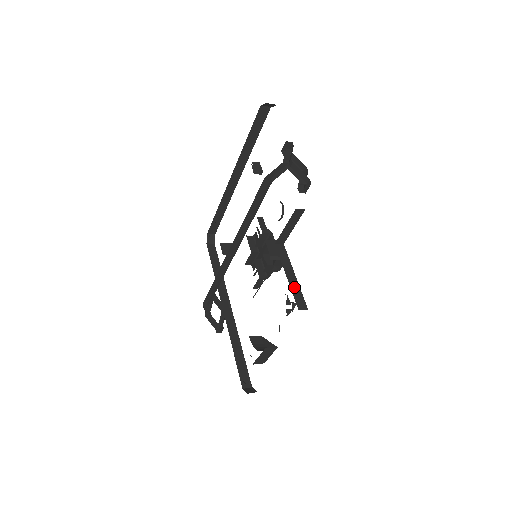
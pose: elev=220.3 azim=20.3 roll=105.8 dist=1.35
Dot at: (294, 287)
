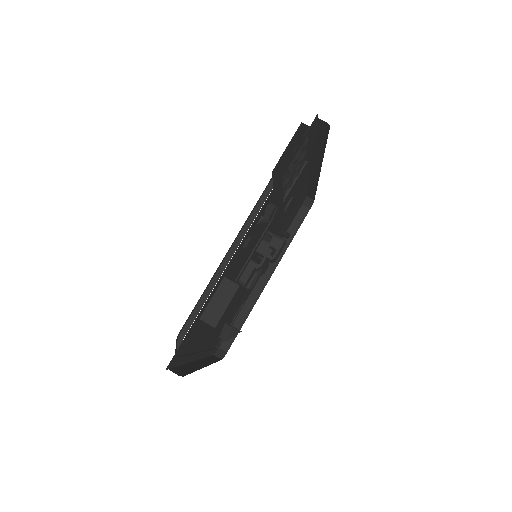
Dot at: occluded
